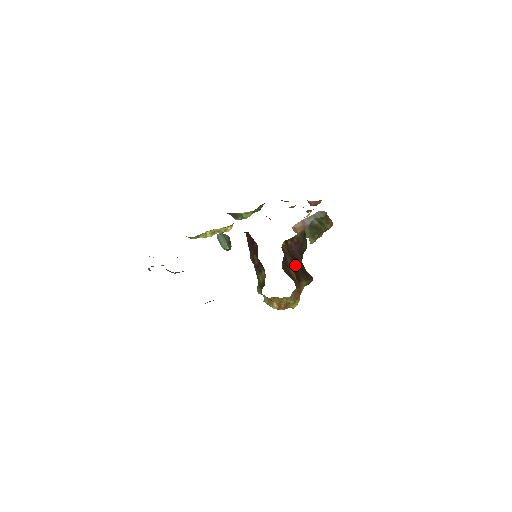
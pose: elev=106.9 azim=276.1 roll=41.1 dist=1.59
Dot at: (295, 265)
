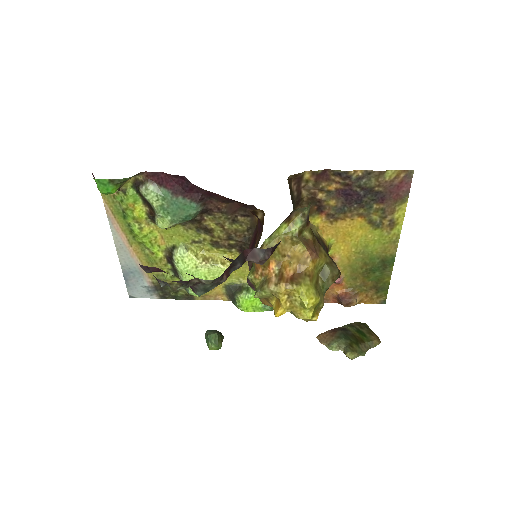
Dot at: occluded
